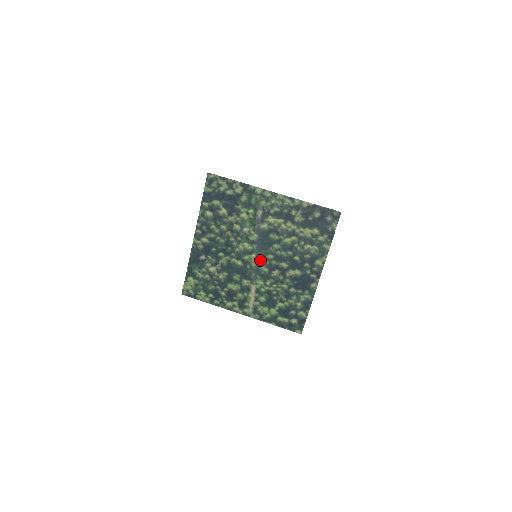
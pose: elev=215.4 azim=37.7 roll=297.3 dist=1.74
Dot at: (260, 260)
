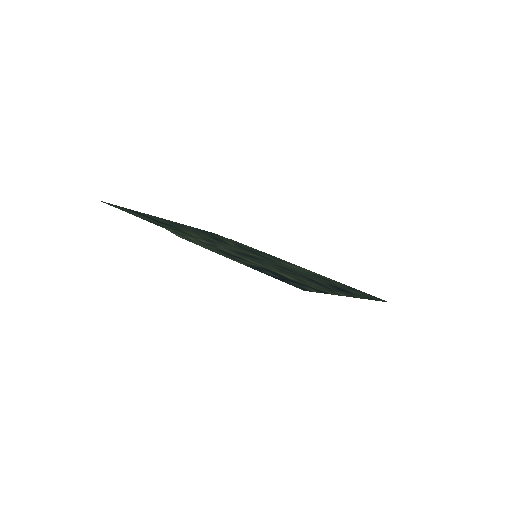
Dot at: (265, 260)
